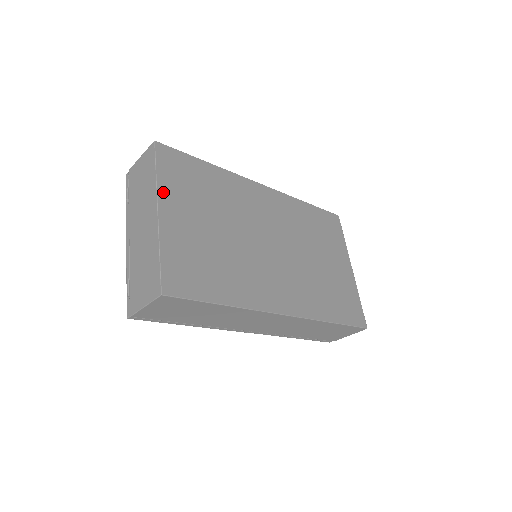
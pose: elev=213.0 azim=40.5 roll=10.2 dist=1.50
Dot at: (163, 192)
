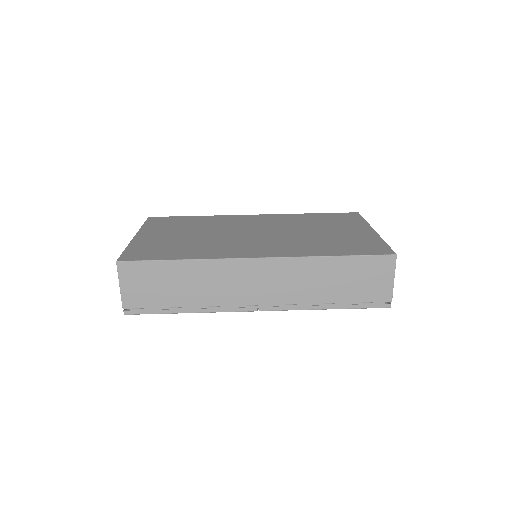
Dot at: (144, 230)
